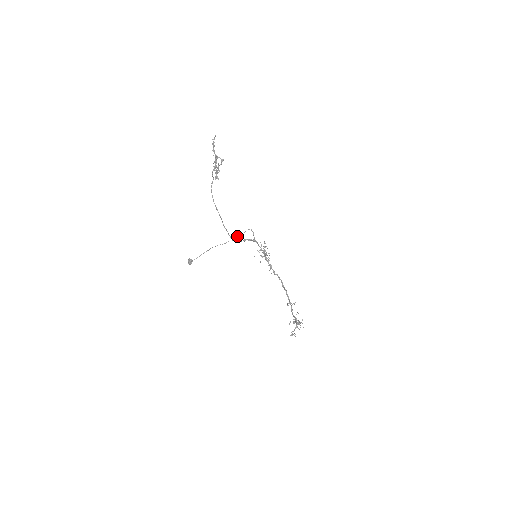
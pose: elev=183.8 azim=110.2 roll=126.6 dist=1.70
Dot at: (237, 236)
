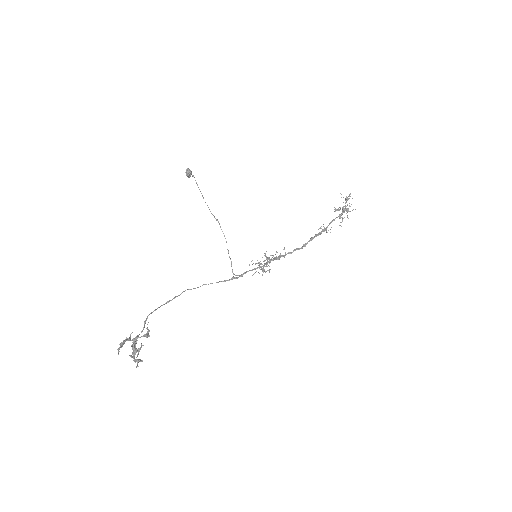
Dot at: occluded
